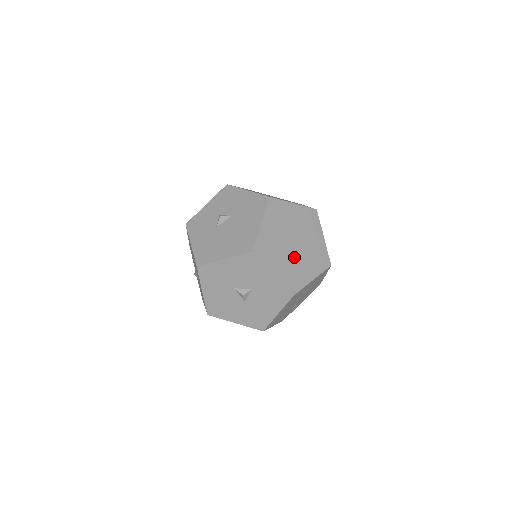
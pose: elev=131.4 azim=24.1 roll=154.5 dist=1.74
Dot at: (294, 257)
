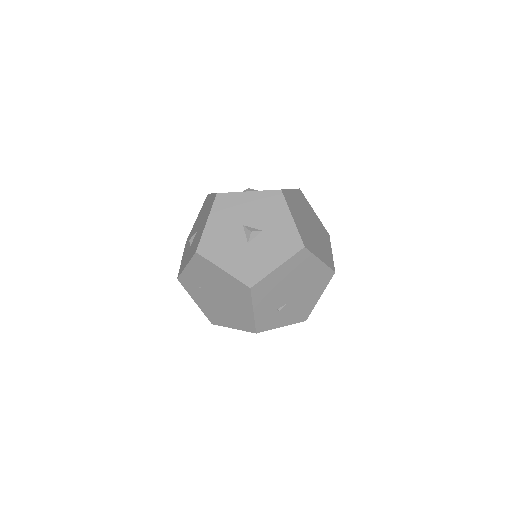
Dot at: (309, 231)
